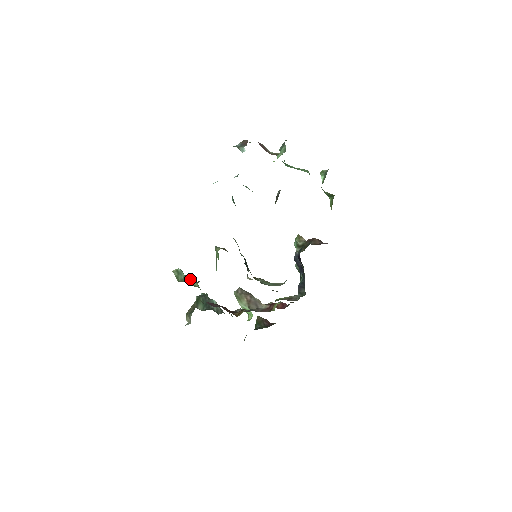
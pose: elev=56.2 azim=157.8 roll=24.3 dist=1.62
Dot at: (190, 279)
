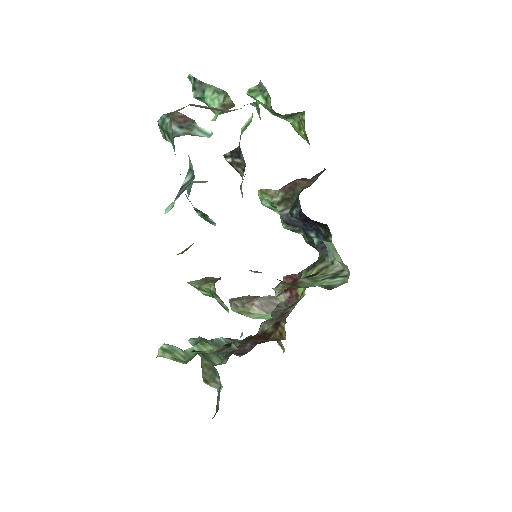
Dot at: (195, 347)
